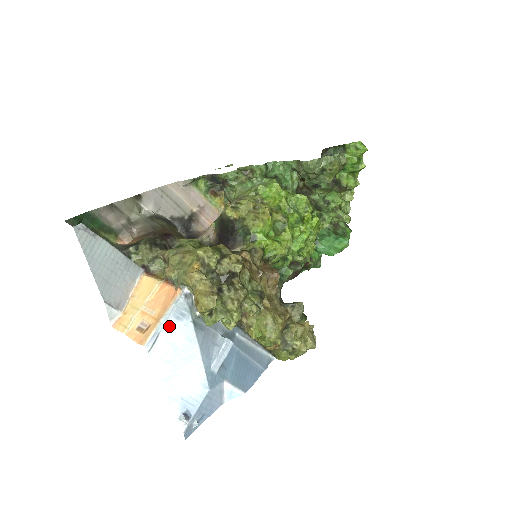
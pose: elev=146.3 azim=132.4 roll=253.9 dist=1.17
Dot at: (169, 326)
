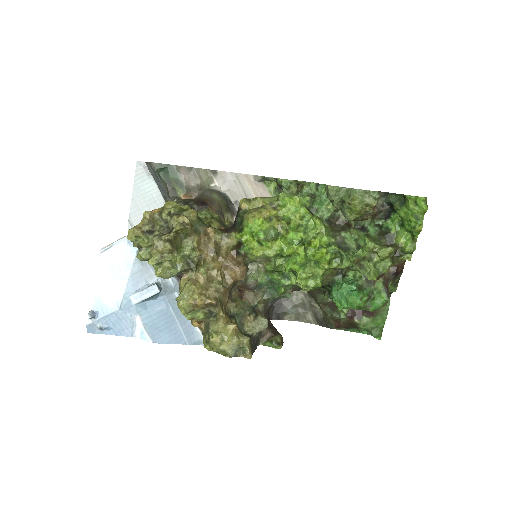
Dot at: (122, 245)
